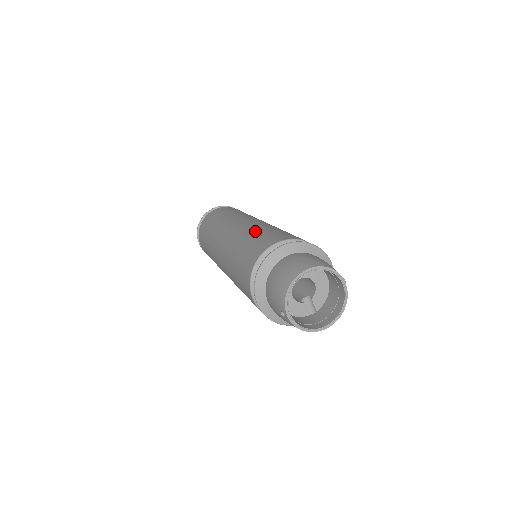
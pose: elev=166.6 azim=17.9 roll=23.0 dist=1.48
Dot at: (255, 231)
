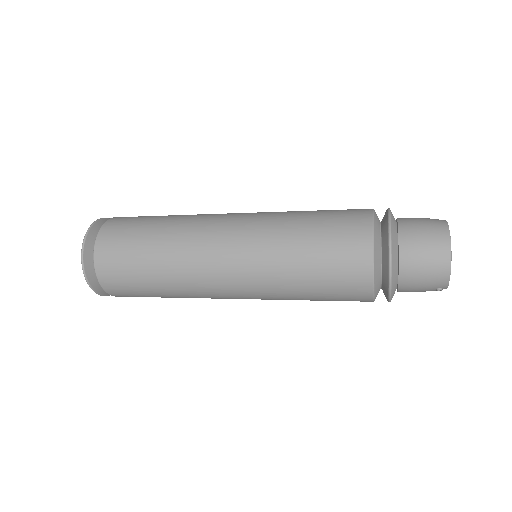
Dot at: (295, 238)
